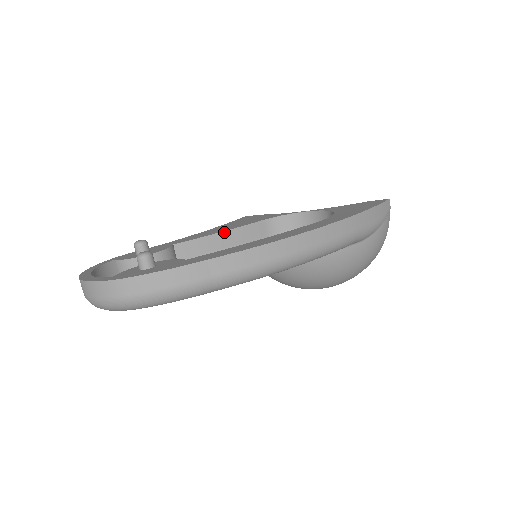
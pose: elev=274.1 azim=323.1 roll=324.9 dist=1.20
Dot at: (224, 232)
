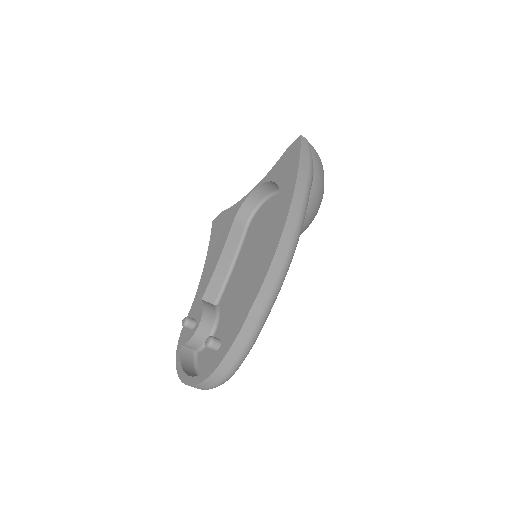
Dot at: (220, 258)
